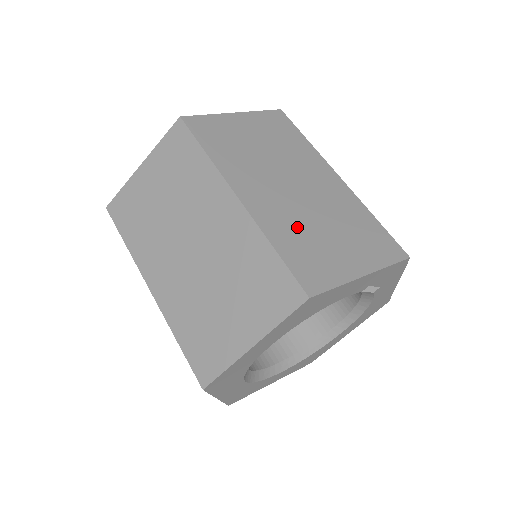
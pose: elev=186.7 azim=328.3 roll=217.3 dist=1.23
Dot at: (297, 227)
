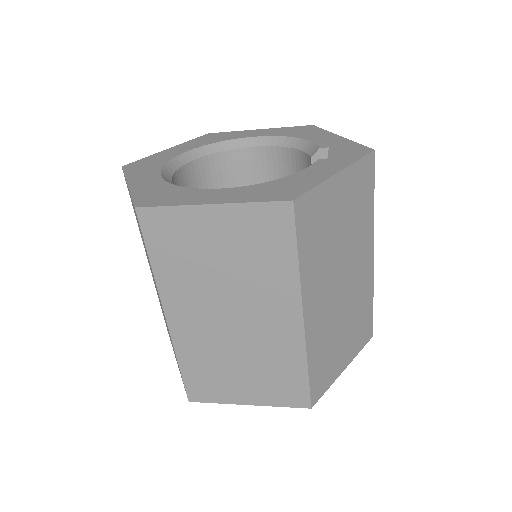
Dot at: (328, 338)
